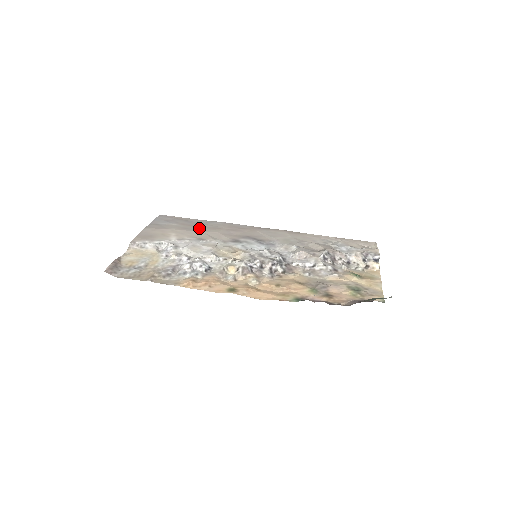
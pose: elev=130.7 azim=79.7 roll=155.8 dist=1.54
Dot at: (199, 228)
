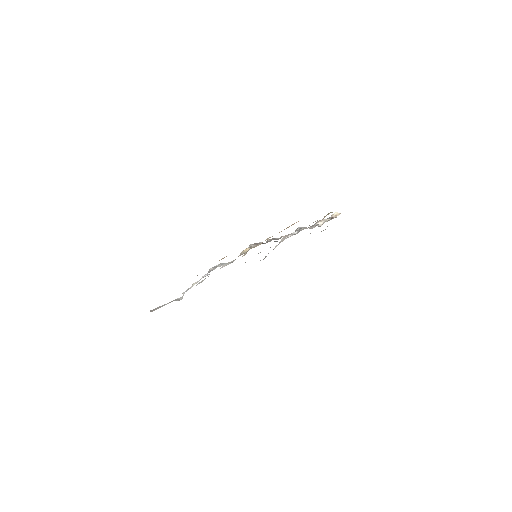
Dot at: occluded
